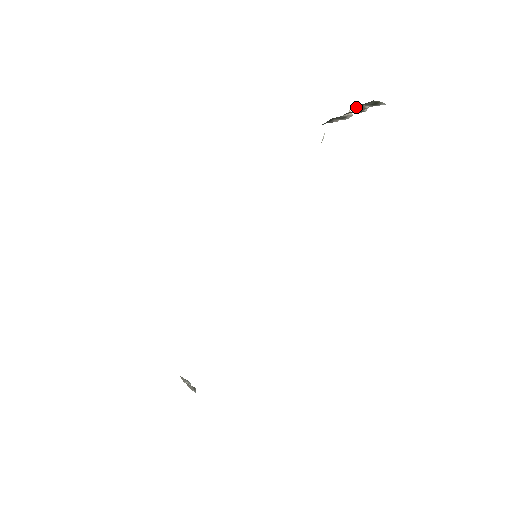
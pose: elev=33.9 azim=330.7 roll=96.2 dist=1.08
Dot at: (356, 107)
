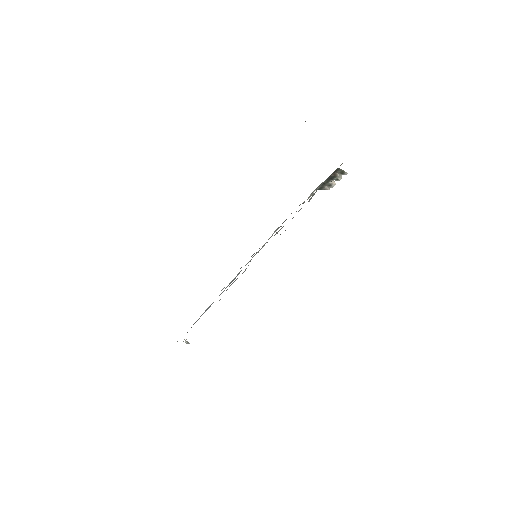
Dot at: (332, 173)
